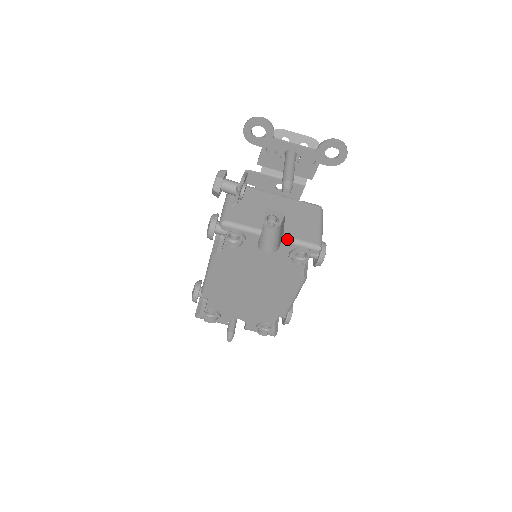
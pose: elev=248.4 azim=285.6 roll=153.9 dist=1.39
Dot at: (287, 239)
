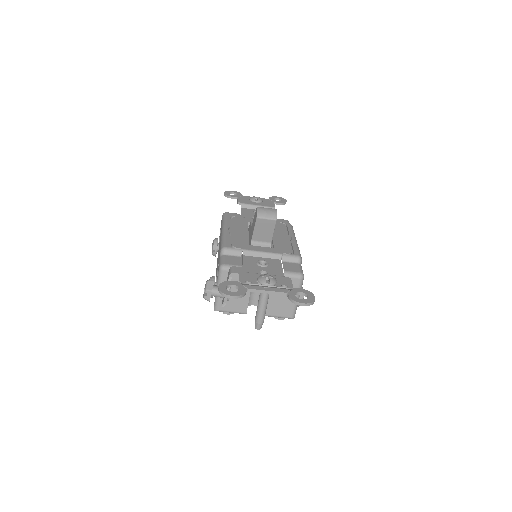
Dot at: occluded
